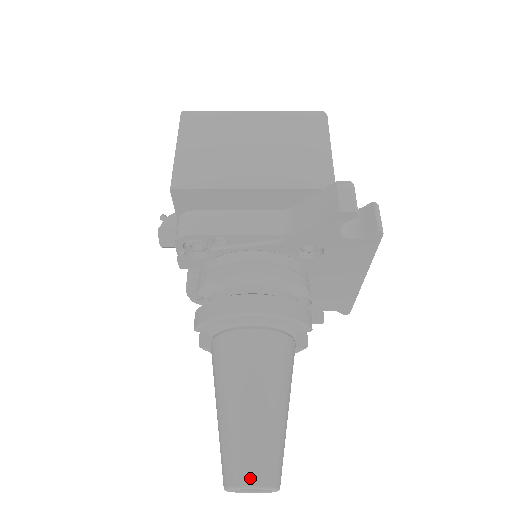
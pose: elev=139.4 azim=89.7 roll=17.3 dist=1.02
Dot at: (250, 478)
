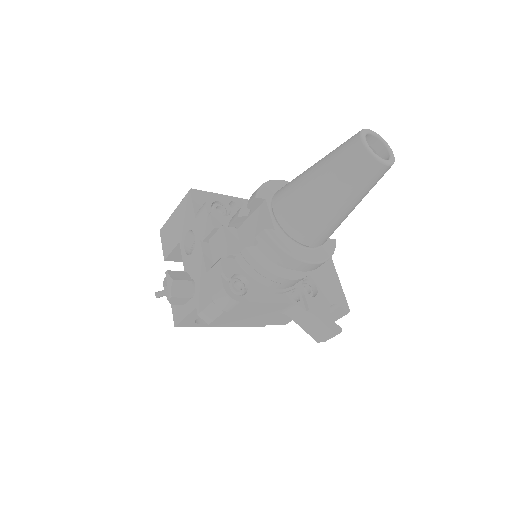
Dot at: occluded
